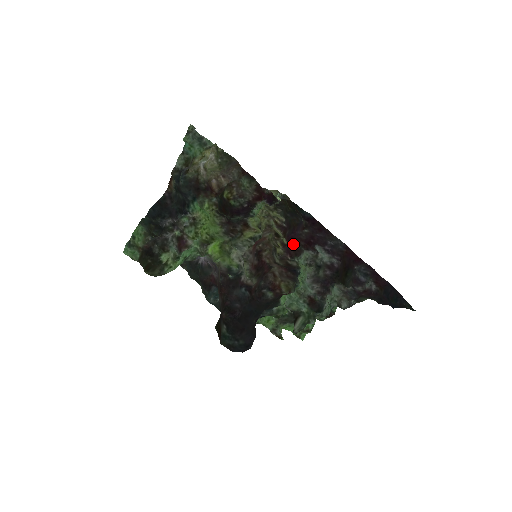
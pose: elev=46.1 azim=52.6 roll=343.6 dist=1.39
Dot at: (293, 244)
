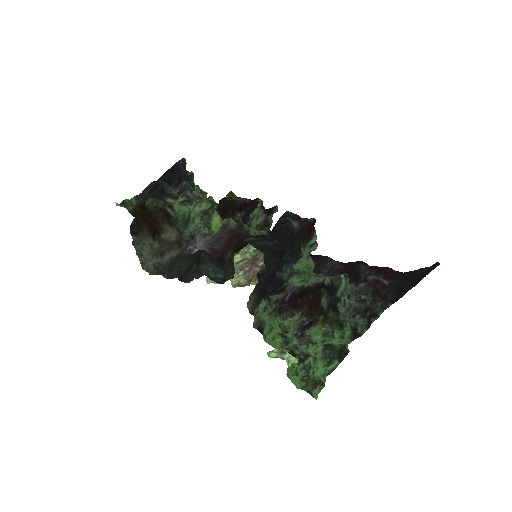
Dot at: occluded
